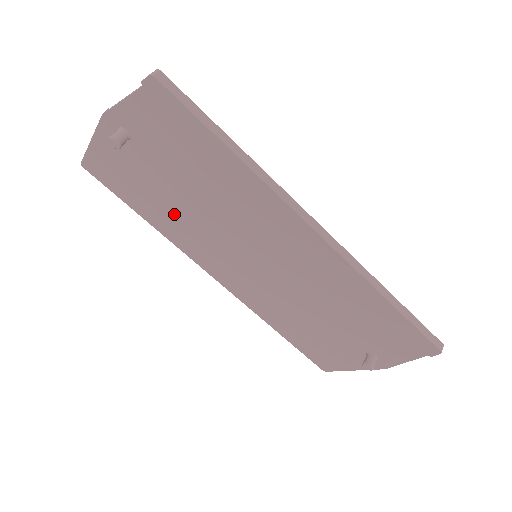
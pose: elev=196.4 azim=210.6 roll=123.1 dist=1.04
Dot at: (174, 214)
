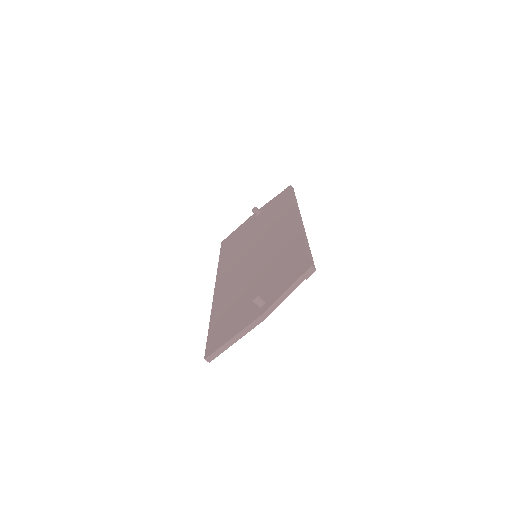
Dot at: (239, 247)
